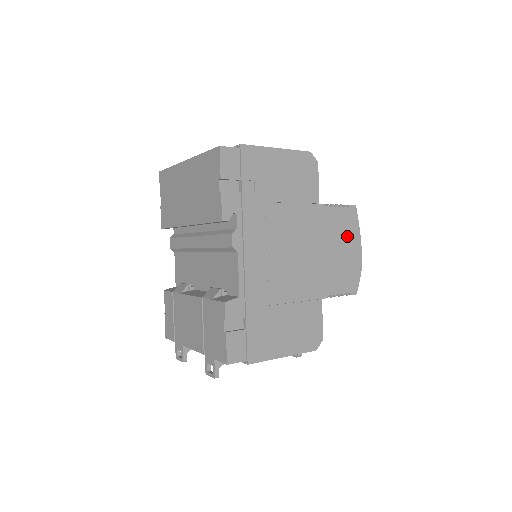
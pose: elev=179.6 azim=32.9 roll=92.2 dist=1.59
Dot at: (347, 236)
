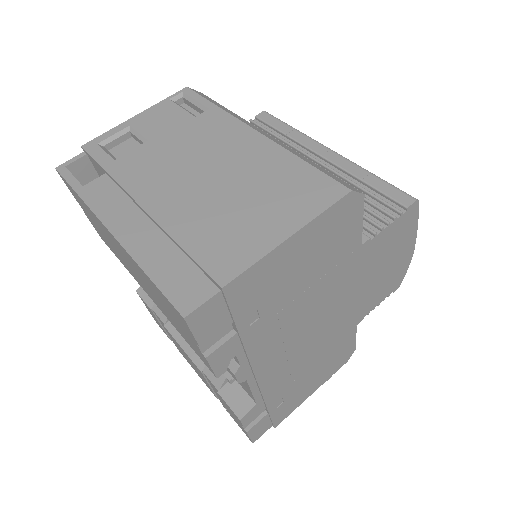
Dot at: (398, 245)
